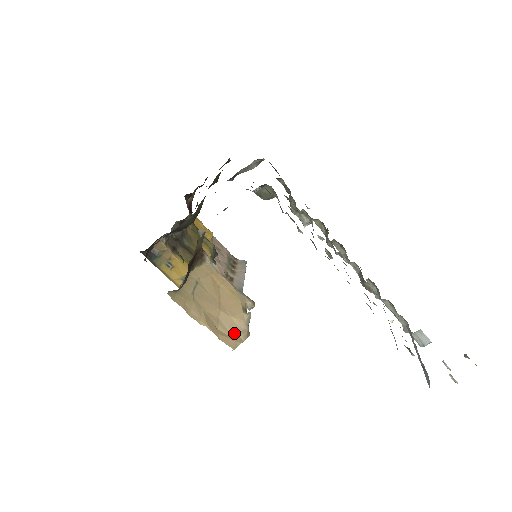
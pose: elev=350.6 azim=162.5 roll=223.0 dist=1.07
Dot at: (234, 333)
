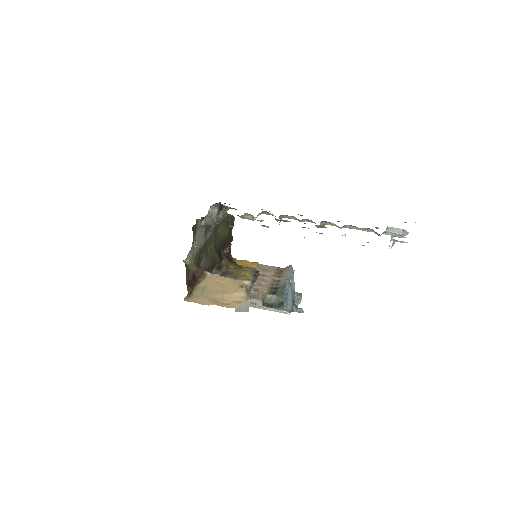
Dot at: (237, 301)
